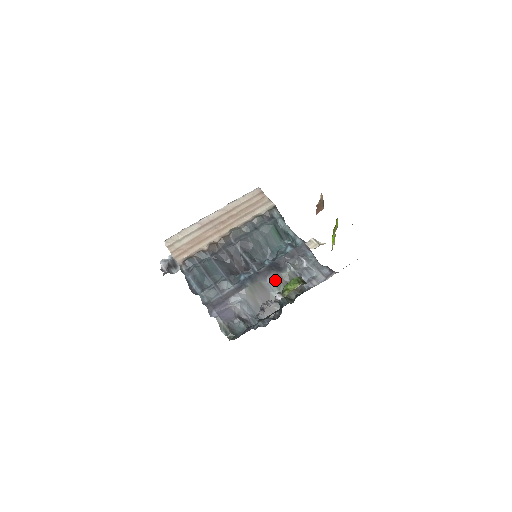
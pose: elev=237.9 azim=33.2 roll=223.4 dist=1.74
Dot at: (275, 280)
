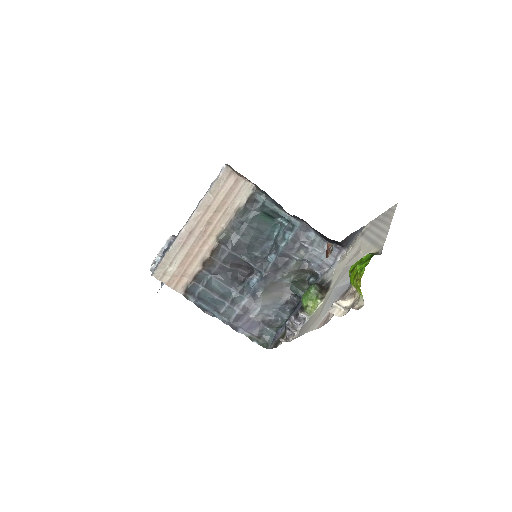
Dot at: (285, 276)
